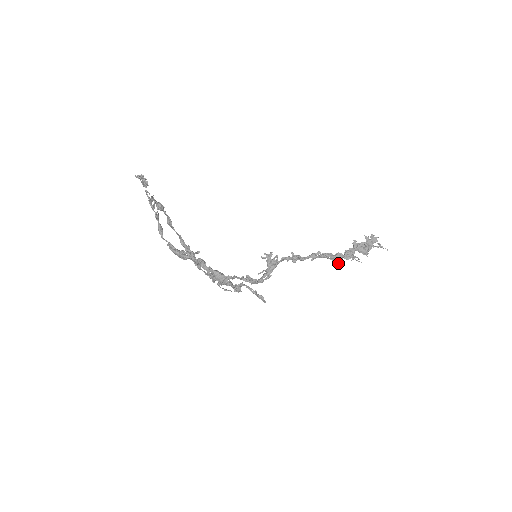
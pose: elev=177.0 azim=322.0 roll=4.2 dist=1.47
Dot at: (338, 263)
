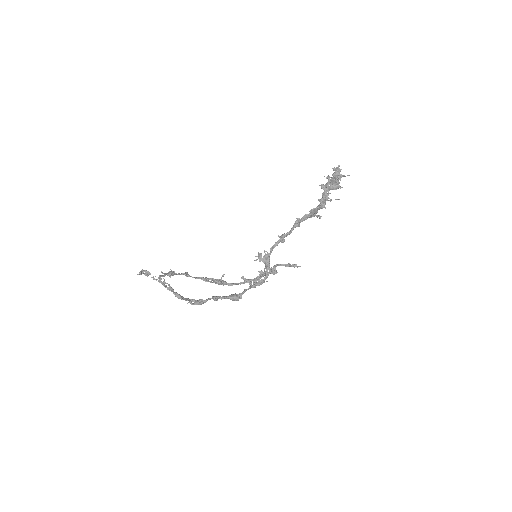
Dot at: (318, 216)
